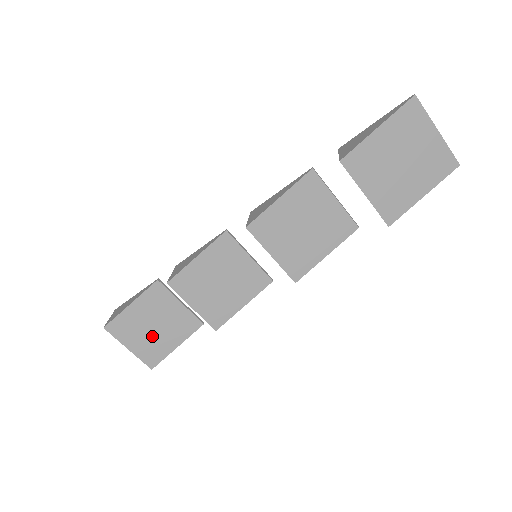
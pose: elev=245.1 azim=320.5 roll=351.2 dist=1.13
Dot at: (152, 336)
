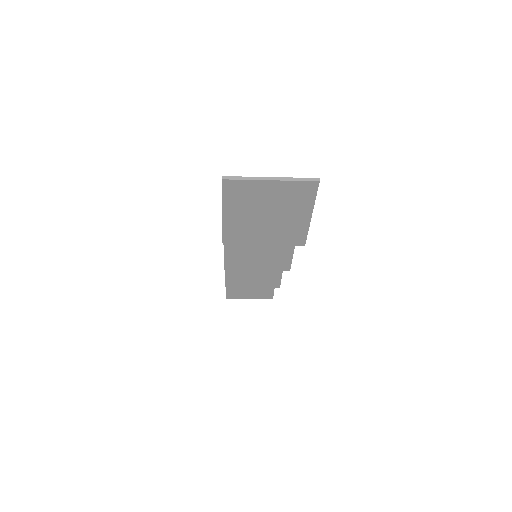
Dot at: (255, 289)
